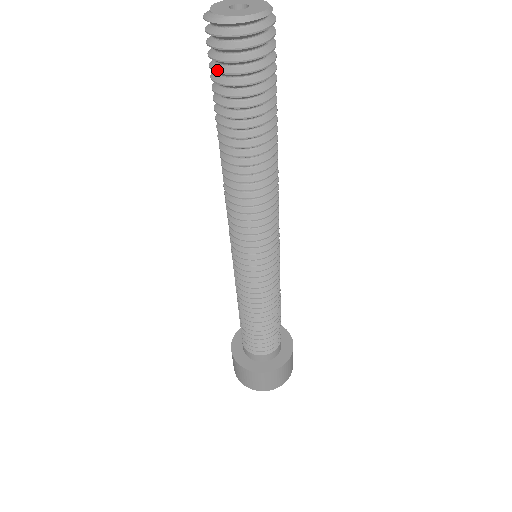
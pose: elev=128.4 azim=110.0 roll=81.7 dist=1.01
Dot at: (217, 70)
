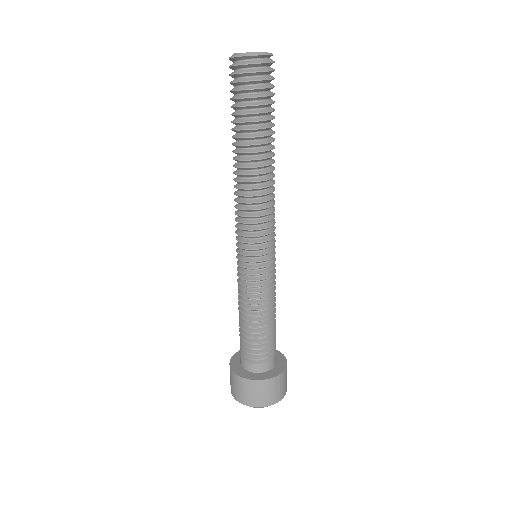
Dot at: (238, 89)
